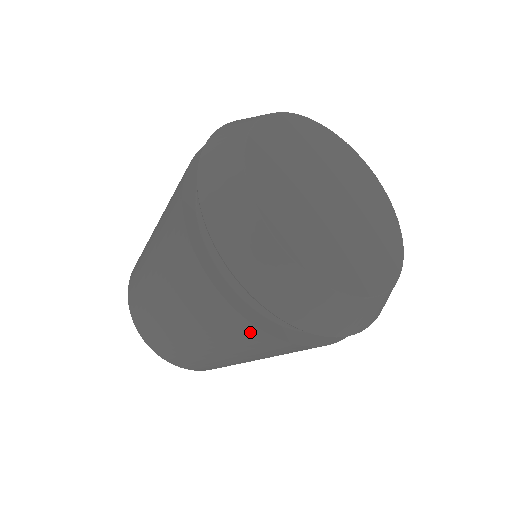
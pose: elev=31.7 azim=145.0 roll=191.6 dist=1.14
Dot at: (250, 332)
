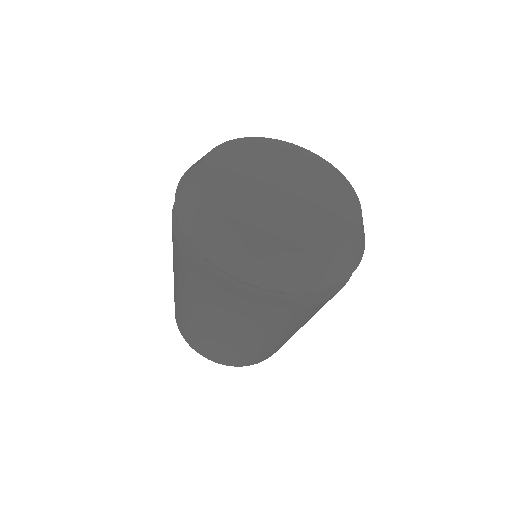
Dot at: (261, 311)
